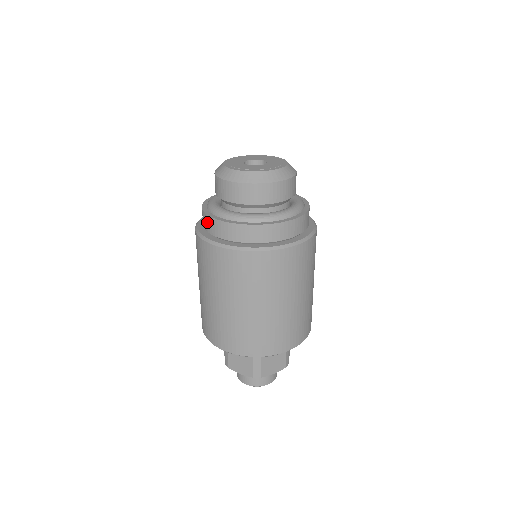
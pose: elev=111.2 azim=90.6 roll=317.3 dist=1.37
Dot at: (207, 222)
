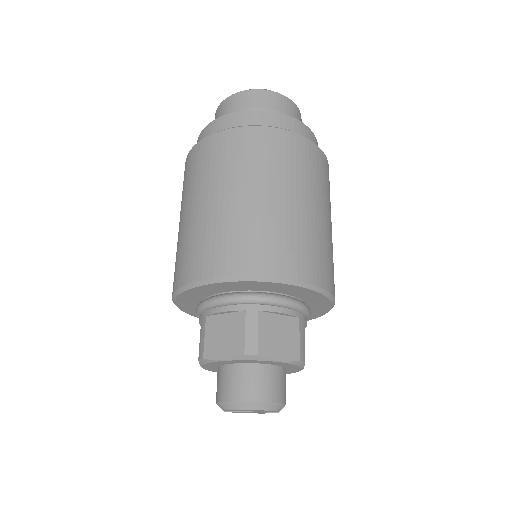
Dot at: (201, 139)
